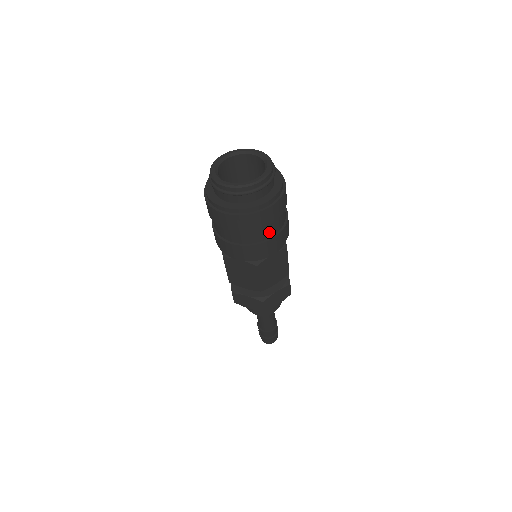
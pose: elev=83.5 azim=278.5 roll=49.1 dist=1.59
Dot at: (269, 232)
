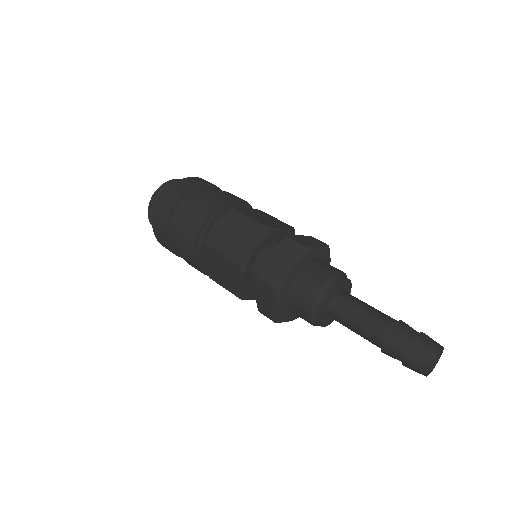
Dot at: occluded
